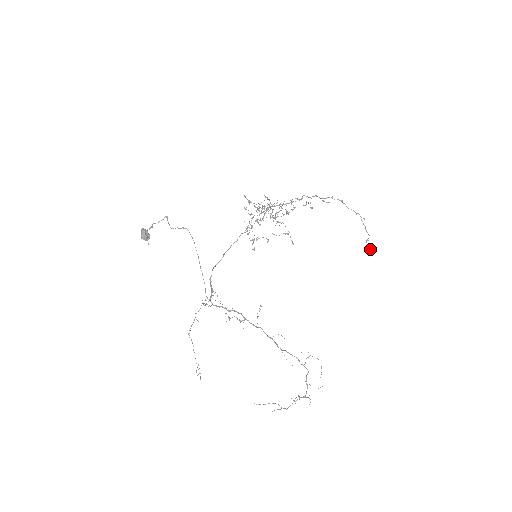
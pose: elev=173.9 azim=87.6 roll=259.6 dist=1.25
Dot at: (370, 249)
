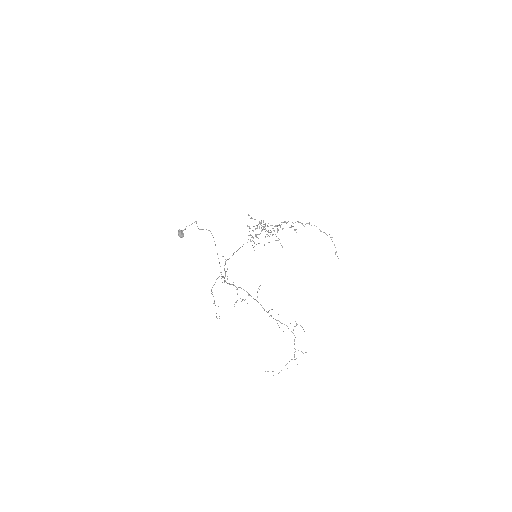
Dot at: (338, 258)
